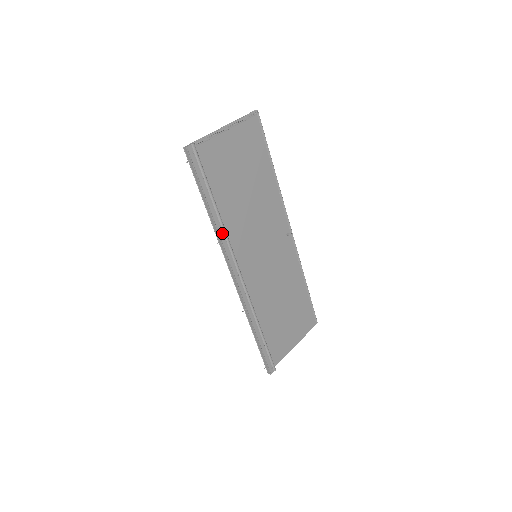
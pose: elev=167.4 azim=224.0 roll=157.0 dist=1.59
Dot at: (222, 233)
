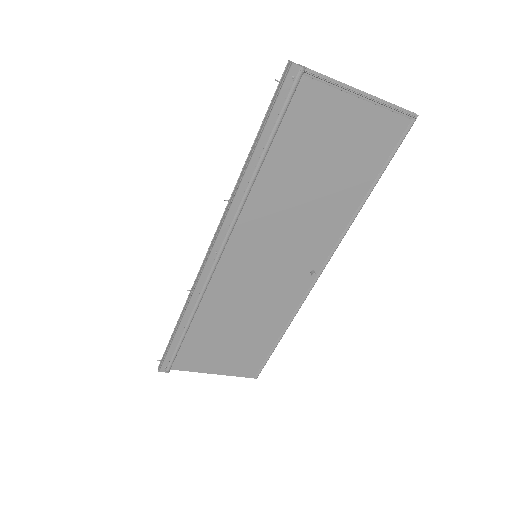
Dot at: (241, 195)
